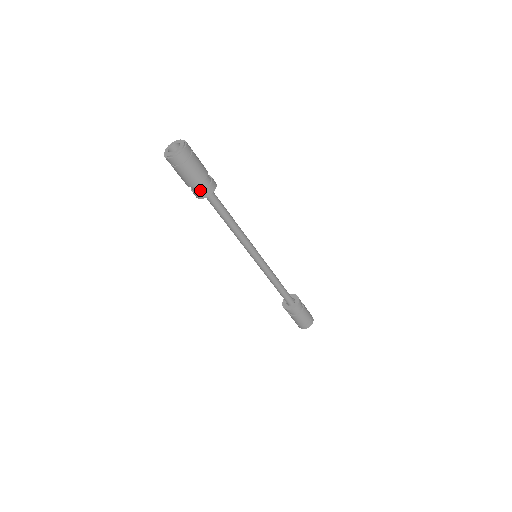
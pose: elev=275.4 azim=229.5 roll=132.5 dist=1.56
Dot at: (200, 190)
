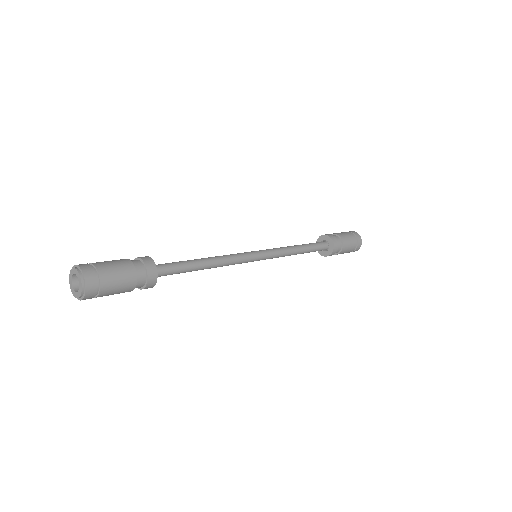
Dot at: (144, 282)
